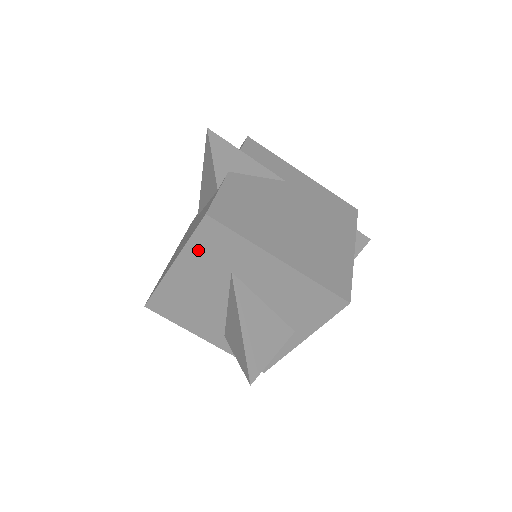
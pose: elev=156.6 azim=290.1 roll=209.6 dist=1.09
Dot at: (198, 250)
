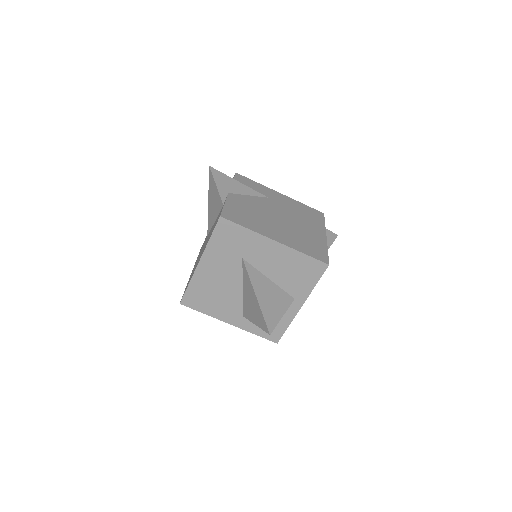
Dot at: (217, 246)
